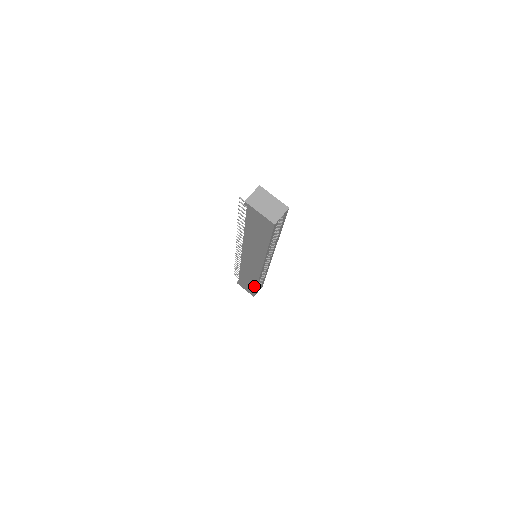
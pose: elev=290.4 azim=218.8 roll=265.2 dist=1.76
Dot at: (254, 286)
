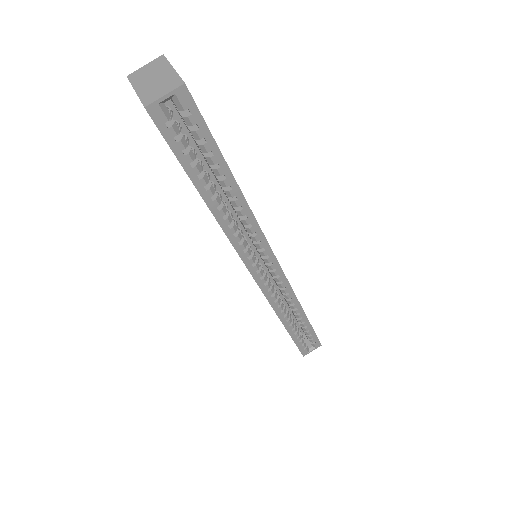
Dot at: occluded
